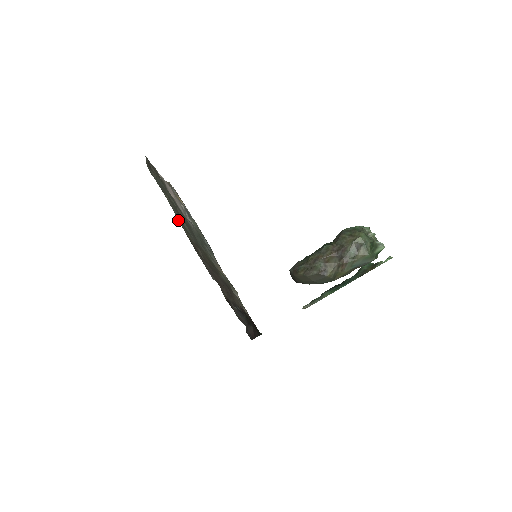
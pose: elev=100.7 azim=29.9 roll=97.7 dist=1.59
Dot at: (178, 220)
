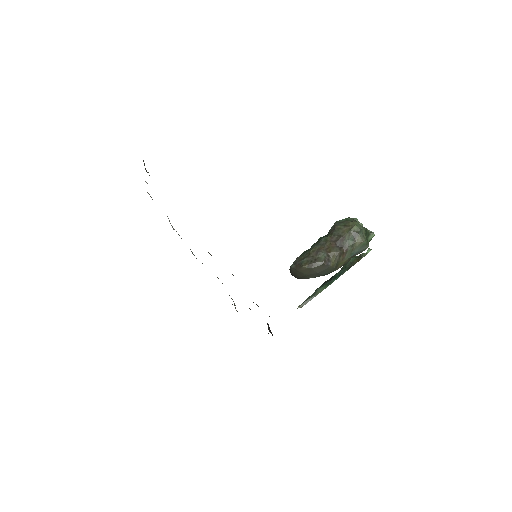
Dot at: occluded
